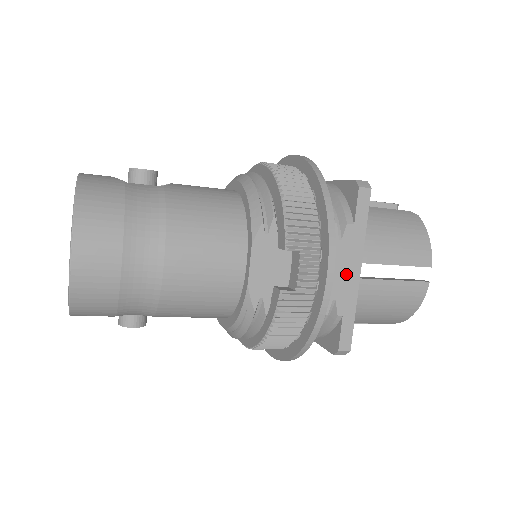
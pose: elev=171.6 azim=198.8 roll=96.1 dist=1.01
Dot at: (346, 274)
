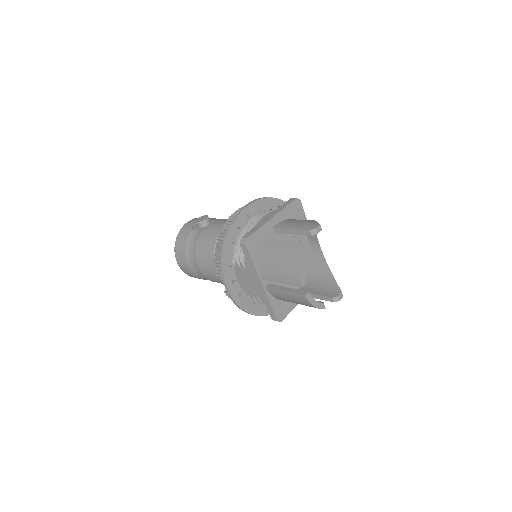
Dot at: (256, 285)
